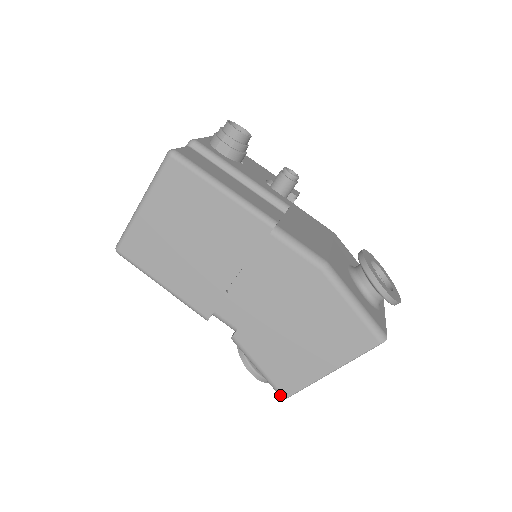
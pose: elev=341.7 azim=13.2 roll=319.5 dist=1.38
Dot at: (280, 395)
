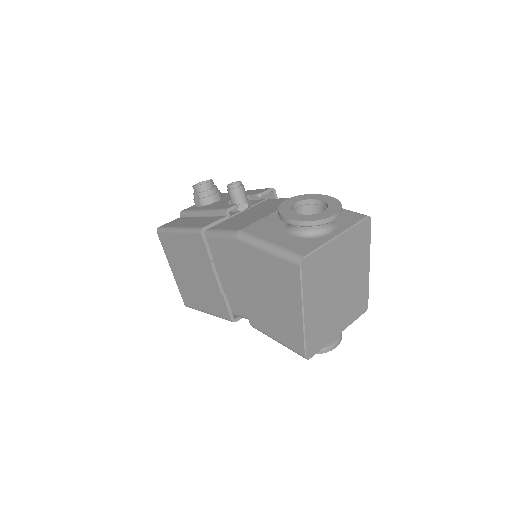
Dot at: occluded
